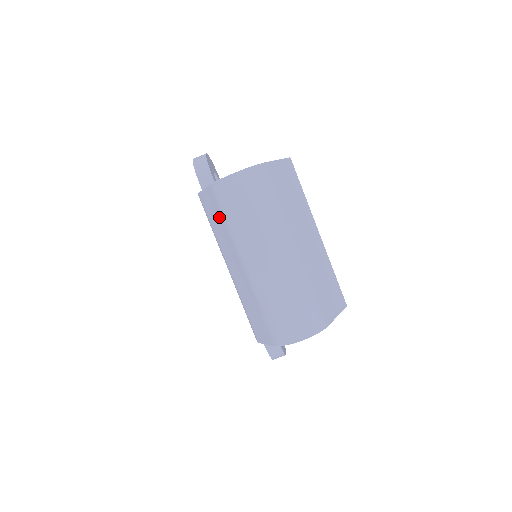
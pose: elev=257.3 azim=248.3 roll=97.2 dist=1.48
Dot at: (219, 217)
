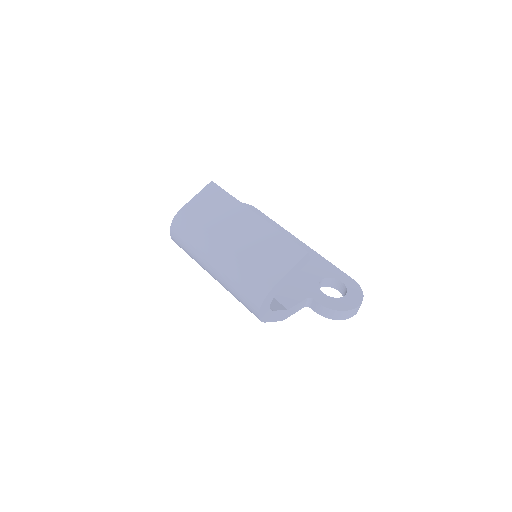
Dot at: occluded
